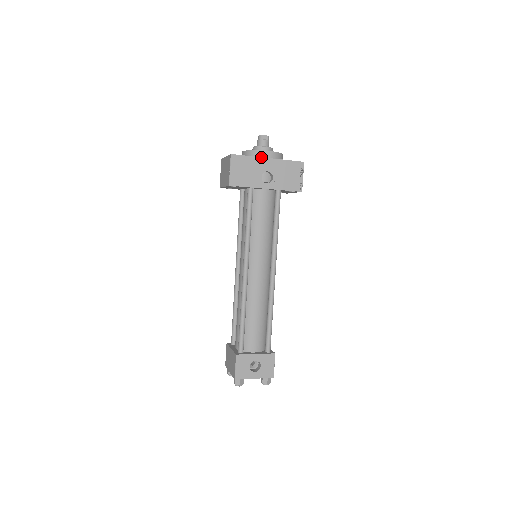
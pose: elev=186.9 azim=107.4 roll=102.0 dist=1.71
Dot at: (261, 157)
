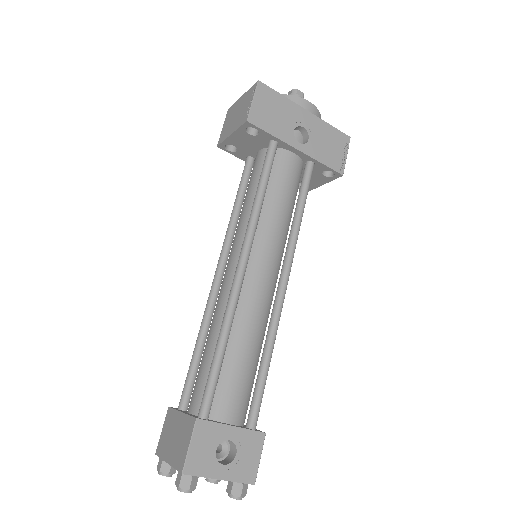
Dot at: (298, 104)
